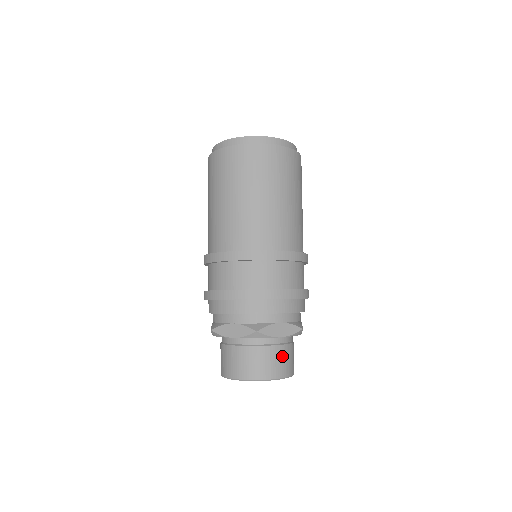
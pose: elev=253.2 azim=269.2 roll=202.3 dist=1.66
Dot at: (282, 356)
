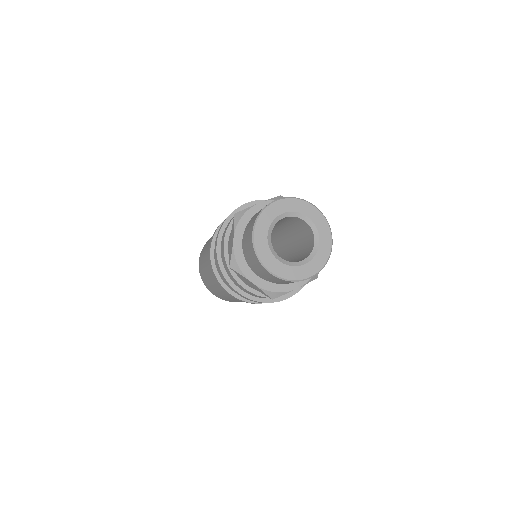
Dot at: occluded
